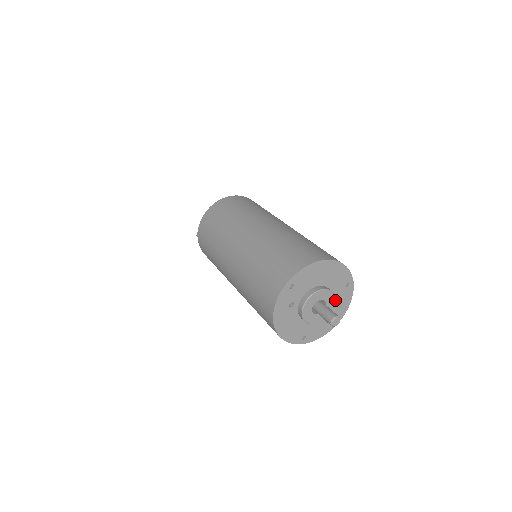
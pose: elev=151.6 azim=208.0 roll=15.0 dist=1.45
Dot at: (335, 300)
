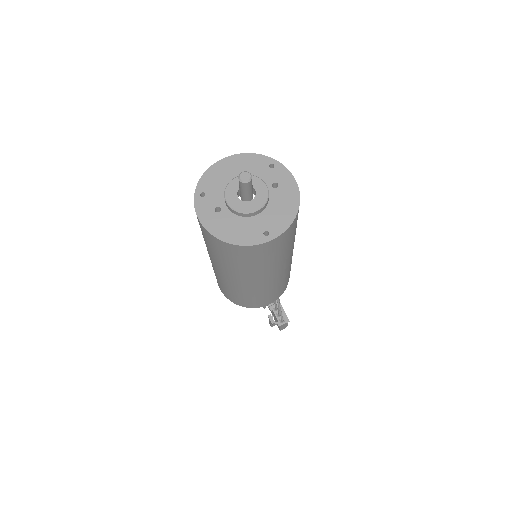
Dot at: (271, 185)
